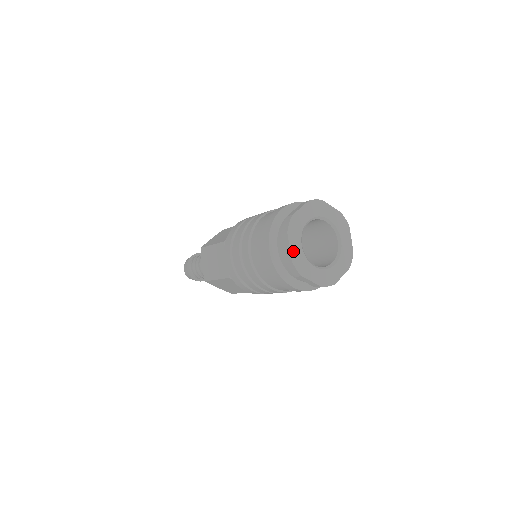
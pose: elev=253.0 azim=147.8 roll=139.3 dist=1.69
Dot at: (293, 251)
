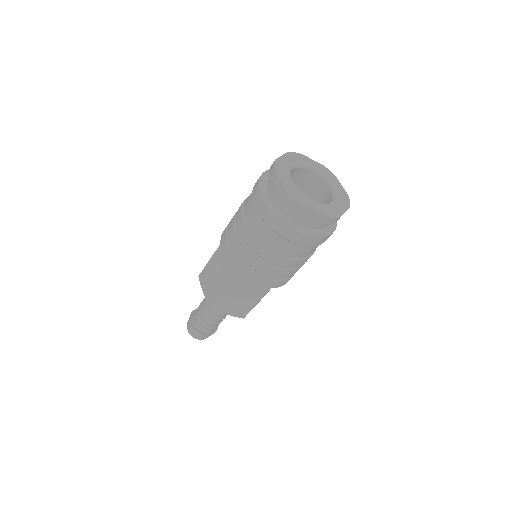
Dot at: (286, 185)
